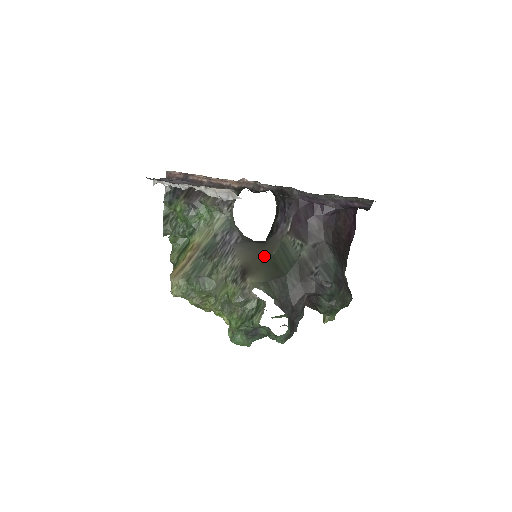
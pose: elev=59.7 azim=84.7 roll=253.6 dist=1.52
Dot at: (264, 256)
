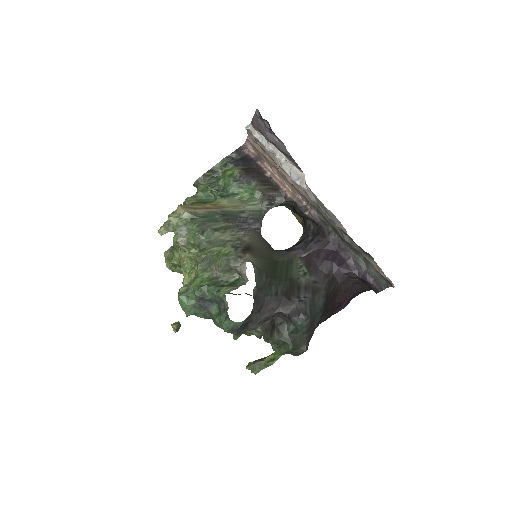
Dot at: (270, 255)
